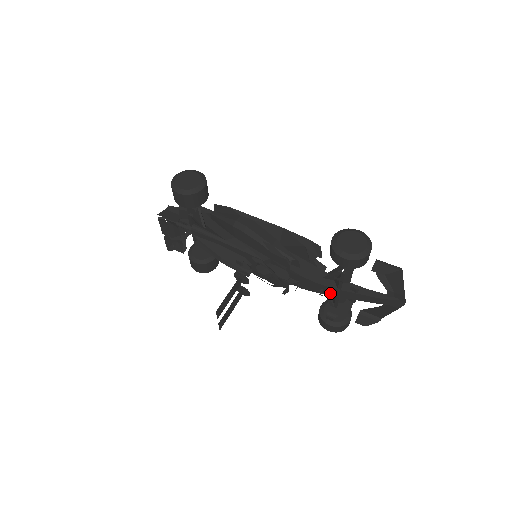
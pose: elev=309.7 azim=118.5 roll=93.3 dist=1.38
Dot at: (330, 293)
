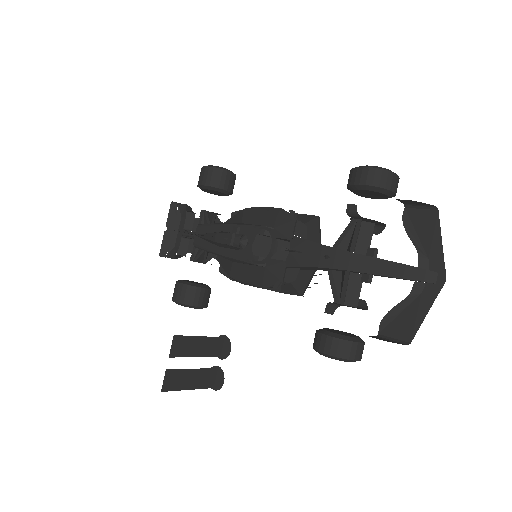
Dot at: (338, 263)
